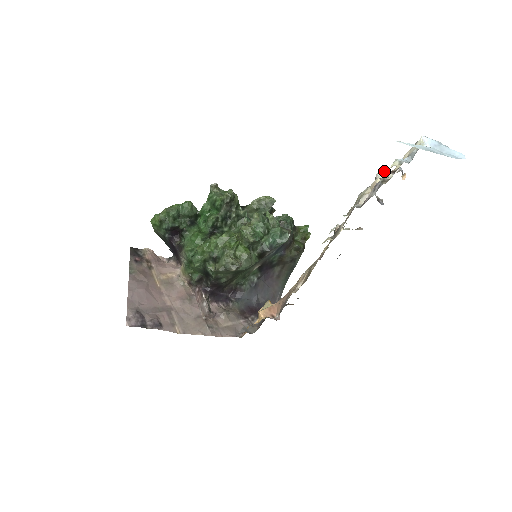
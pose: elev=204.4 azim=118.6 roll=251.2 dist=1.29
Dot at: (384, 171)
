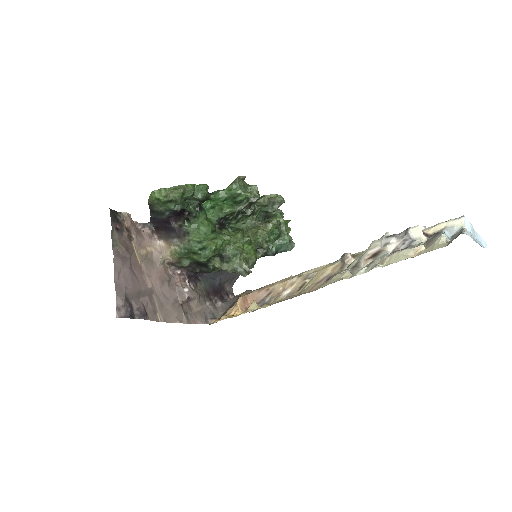
Dot at: (419, 231)
